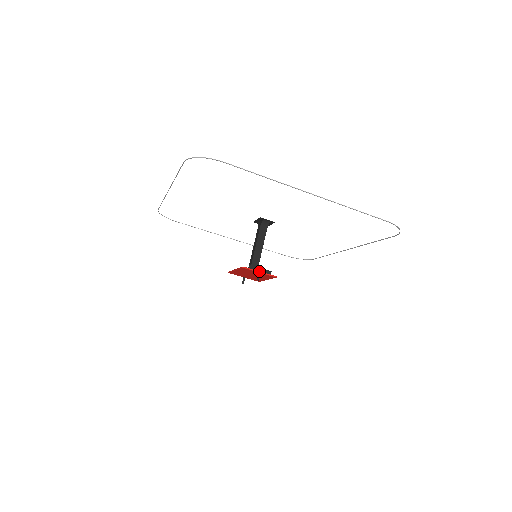
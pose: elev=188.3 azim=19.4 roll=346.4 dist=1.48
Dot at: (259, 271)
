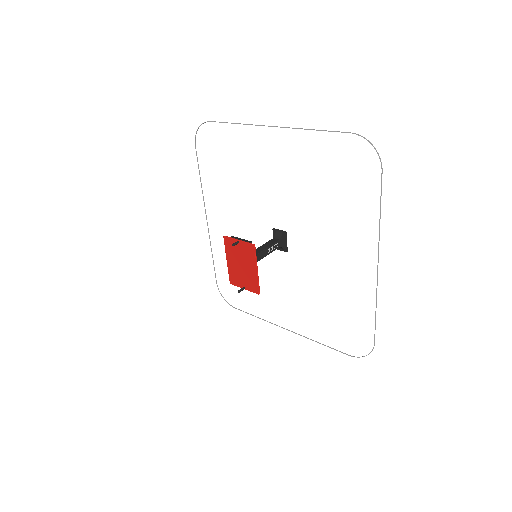
Dot at: (238, 239)
